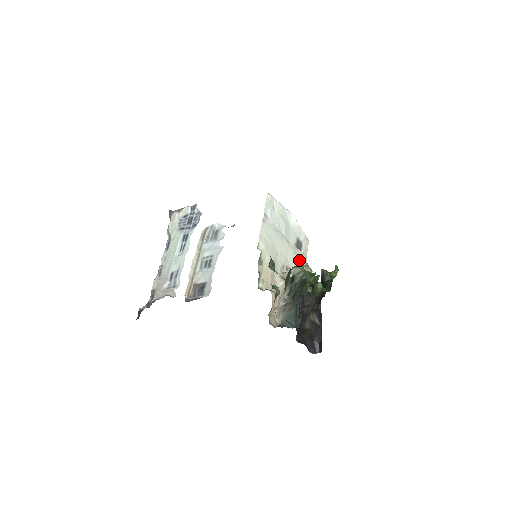
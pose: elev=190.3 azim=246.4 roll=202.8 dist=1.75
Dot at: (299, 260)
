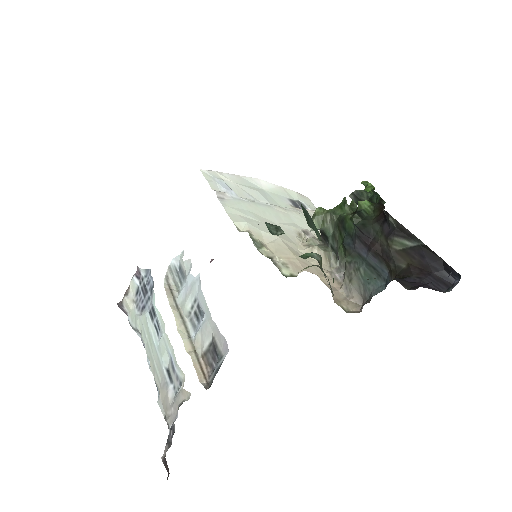
Dot at: occluded
